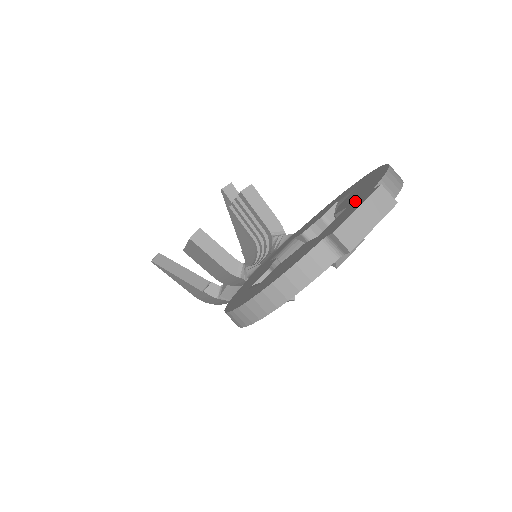
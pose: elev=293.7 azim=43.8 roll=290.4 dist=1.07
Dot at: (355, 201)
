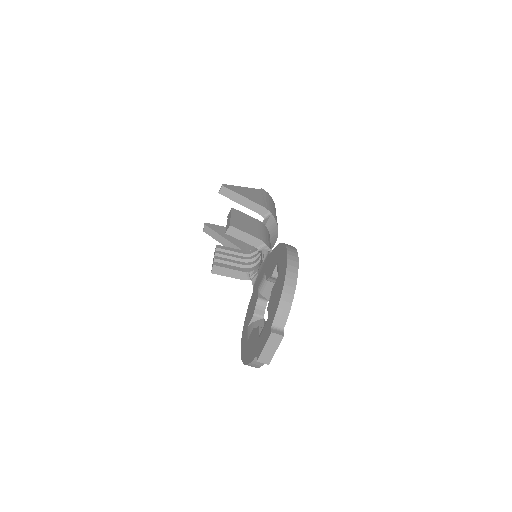
Dot at: (269, 321)
